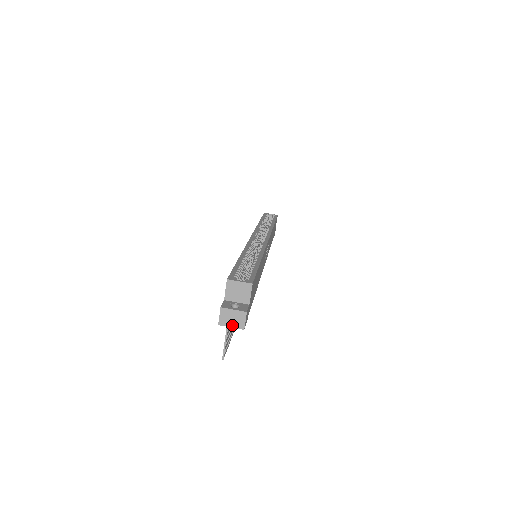
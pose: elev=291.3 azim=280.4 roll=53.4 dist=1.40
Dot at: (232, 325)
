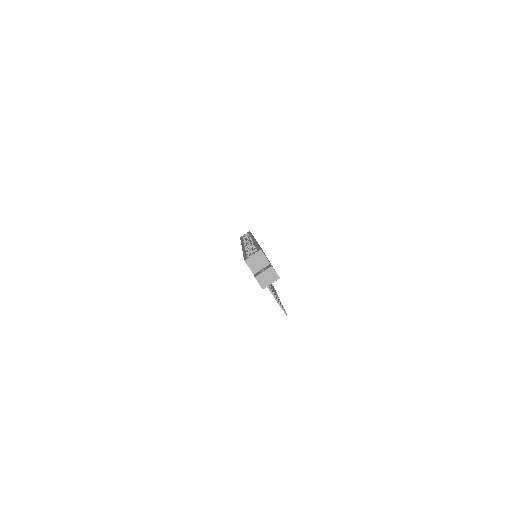
Dot at: (271, 282)
